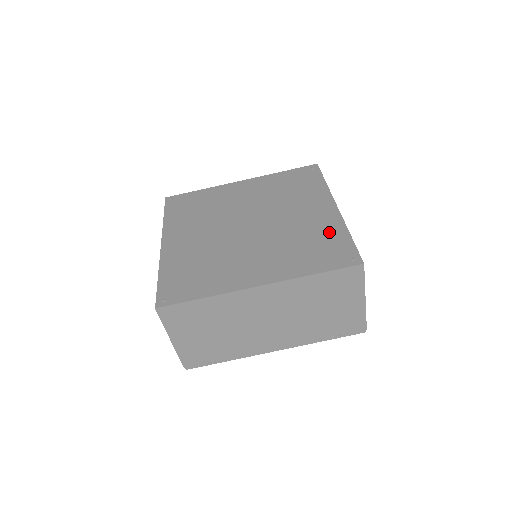
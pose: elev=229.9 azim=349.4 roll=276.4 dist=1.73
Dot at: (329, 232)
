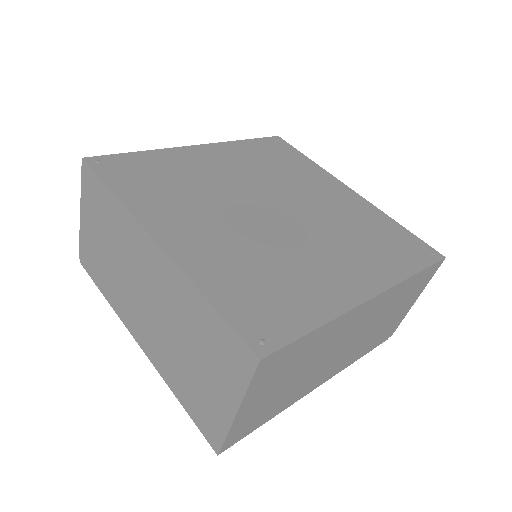
Dot at: (377, 221)
